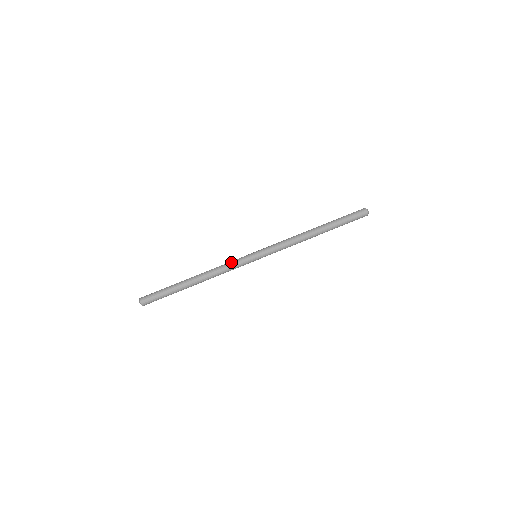
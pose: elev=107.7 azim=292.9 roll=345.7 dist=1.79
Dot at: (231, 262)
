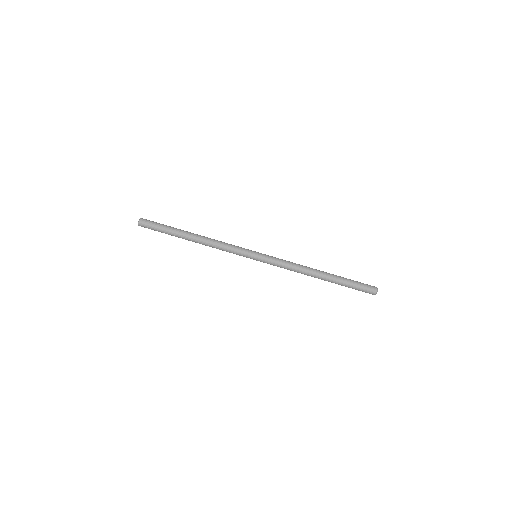
Dot at: (232, 246)
